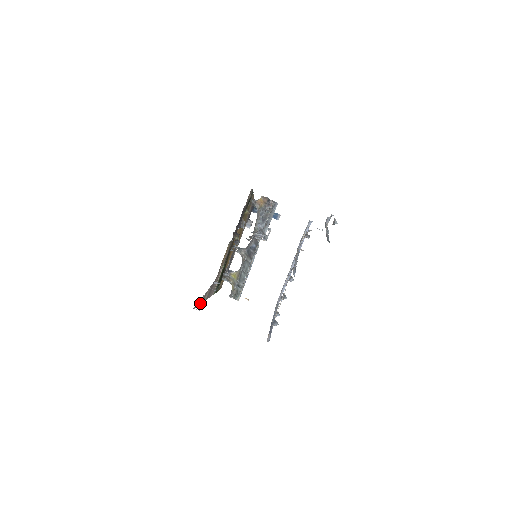
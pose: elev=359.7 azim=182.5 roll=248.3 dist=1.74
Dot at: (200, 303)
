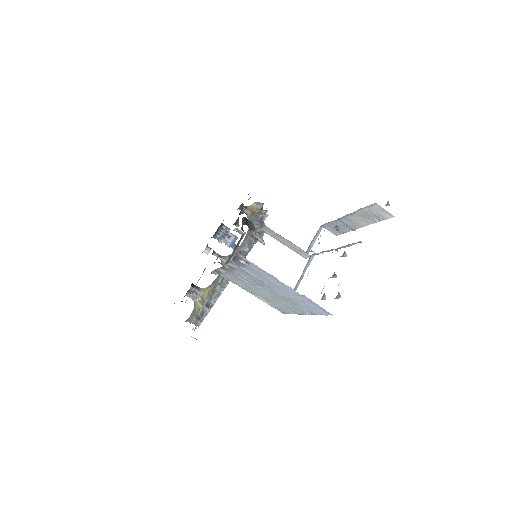
Dot at: occluded
